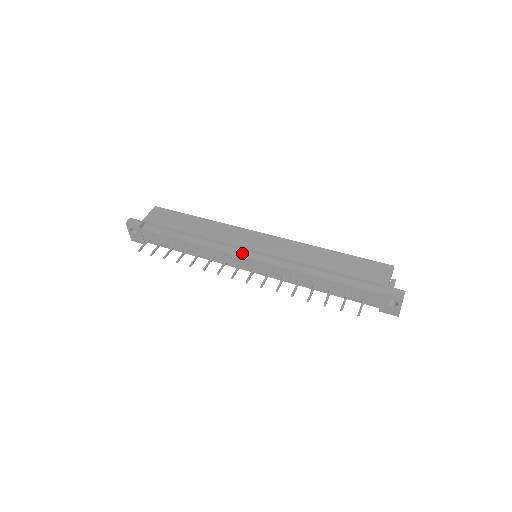
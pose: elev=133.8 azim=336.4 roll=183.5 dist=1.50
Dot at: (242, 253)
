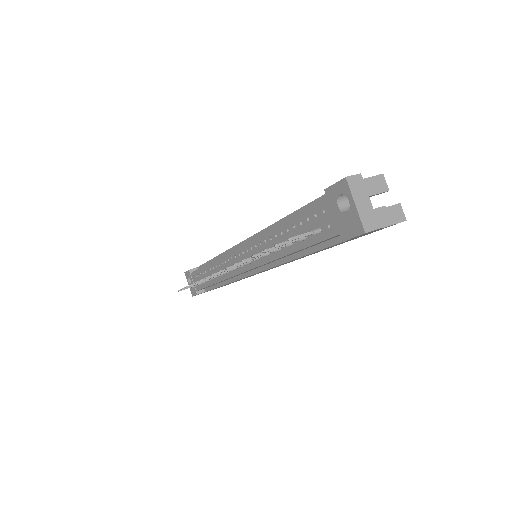
Dot at: occluded
